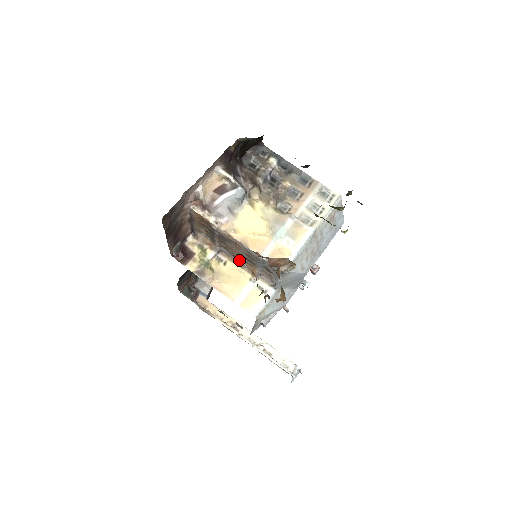
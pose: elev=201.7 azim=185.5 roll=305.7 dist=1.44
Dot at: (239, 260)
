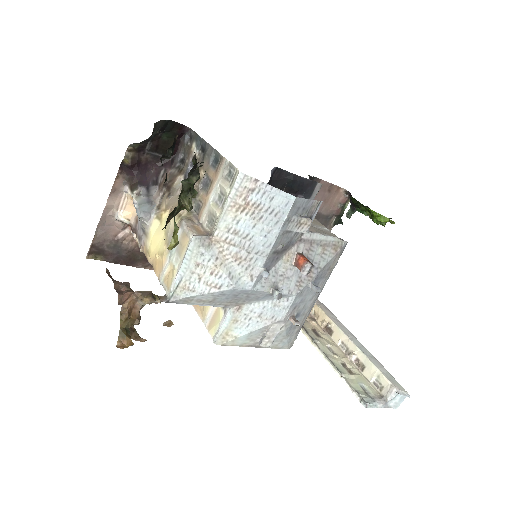
Dot at: occluded
